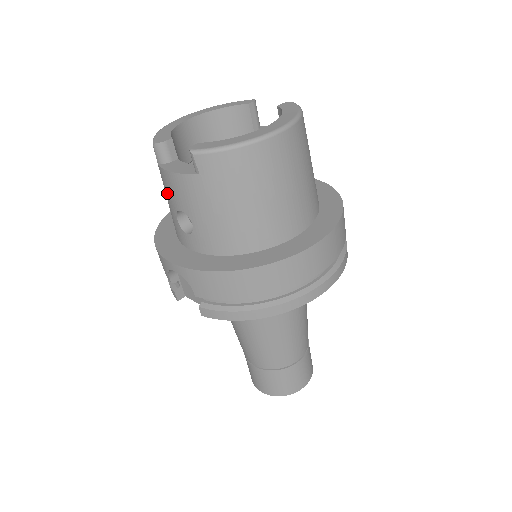
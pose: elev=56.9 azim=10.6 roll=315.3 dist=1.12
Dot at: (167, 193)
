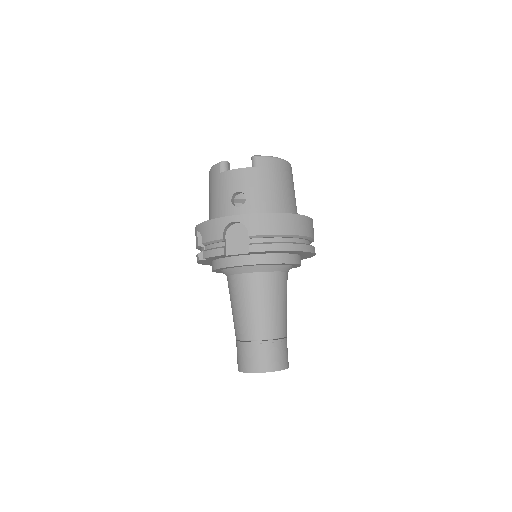
Dot at: (225, 187)
